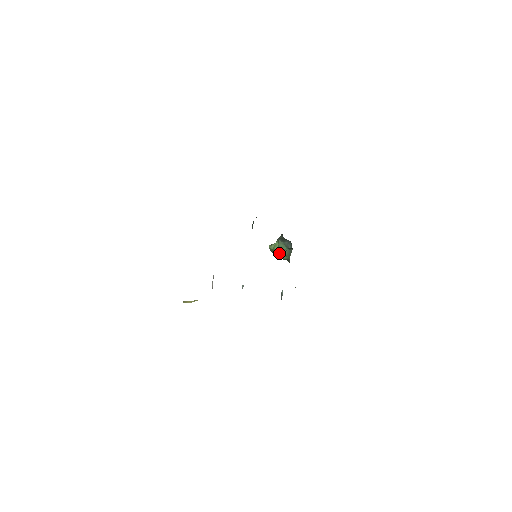
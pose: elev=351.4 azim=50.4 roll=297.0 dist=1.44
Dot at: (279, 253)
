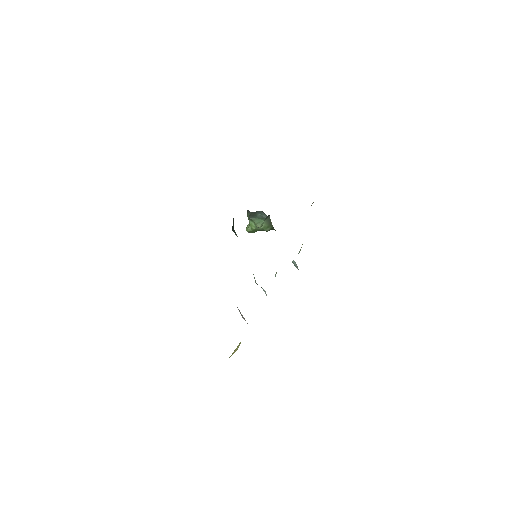
Dot at: (260, 229)
